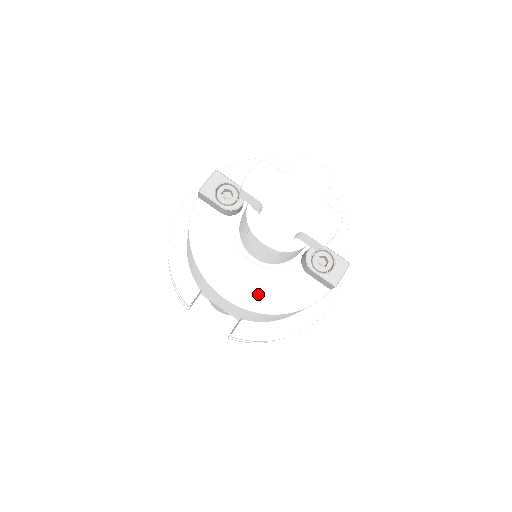
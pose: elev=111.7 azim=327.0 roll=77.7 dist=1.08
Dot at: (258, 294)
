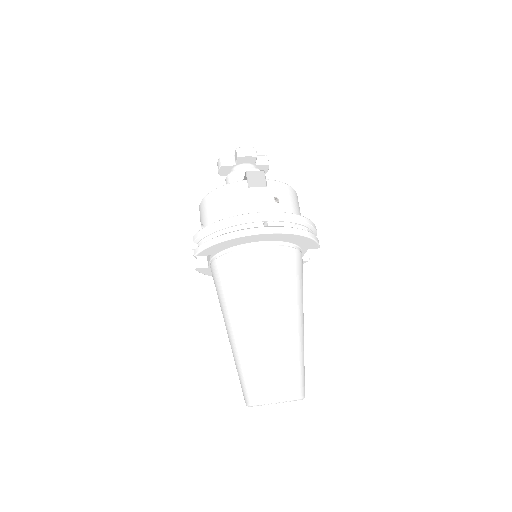
Dot at: occluded
